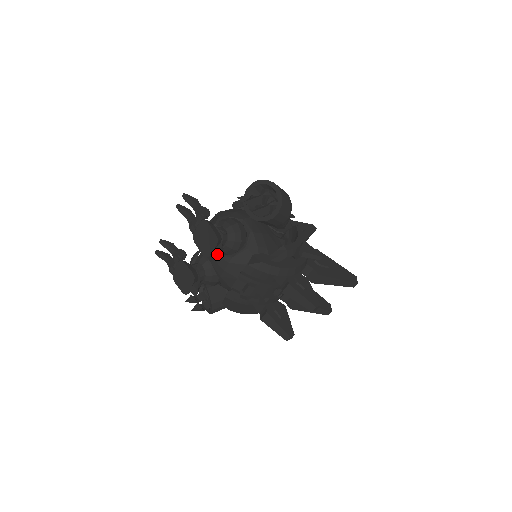
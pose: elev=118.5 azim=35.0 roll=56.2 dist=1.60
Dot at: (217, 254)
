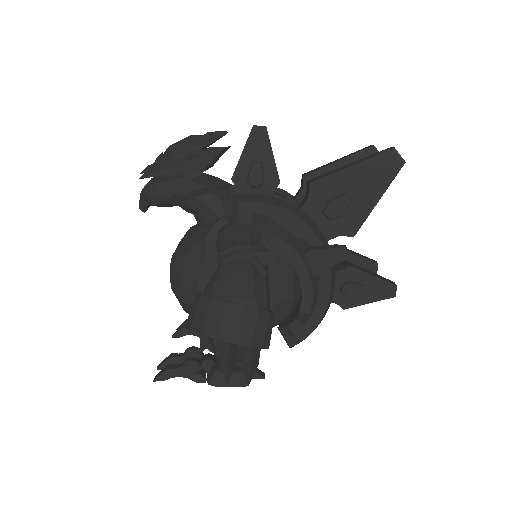
Dot at: (258, 378)
